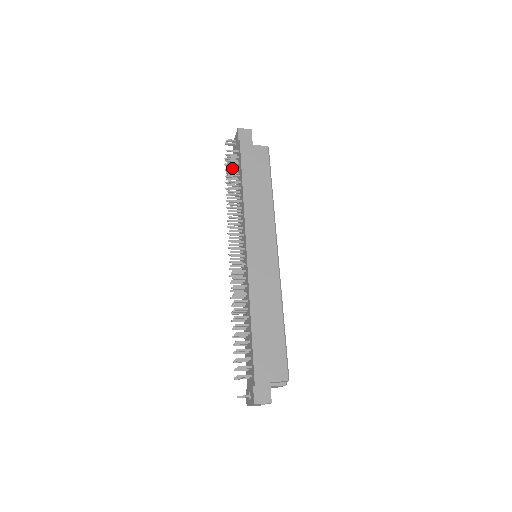
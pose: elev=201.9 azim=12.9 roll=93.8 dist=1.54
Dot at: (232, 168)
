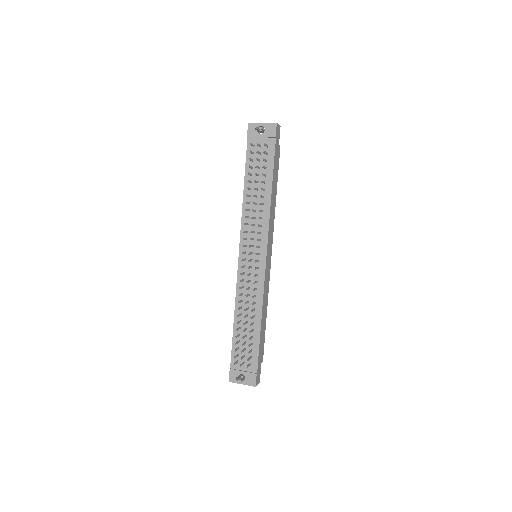
Dot at: (264, 166)
